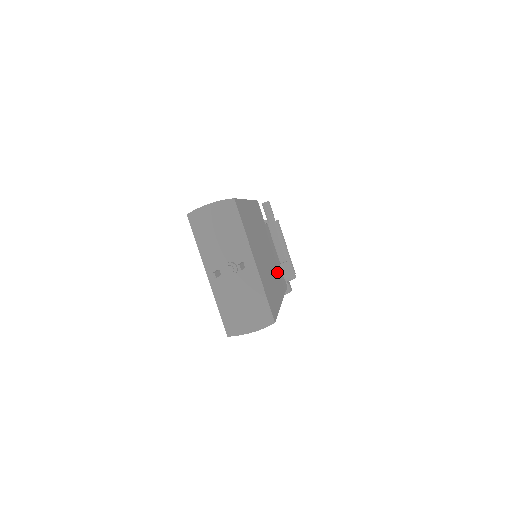
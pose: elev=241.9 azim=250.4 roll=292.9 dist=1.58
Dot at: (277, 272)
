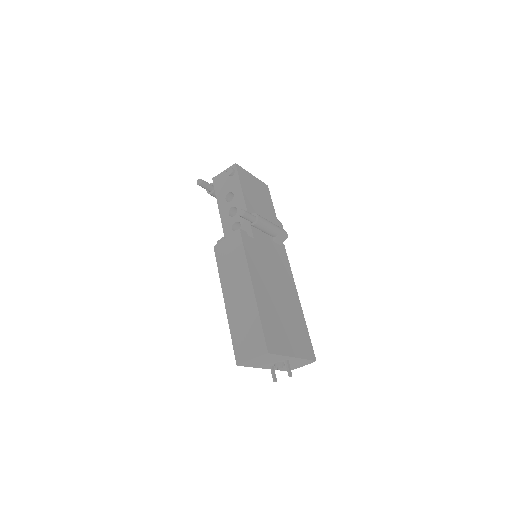
Dot at: (282, 270)
